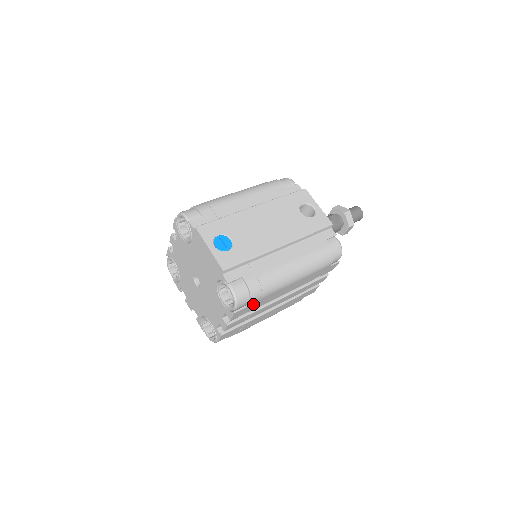
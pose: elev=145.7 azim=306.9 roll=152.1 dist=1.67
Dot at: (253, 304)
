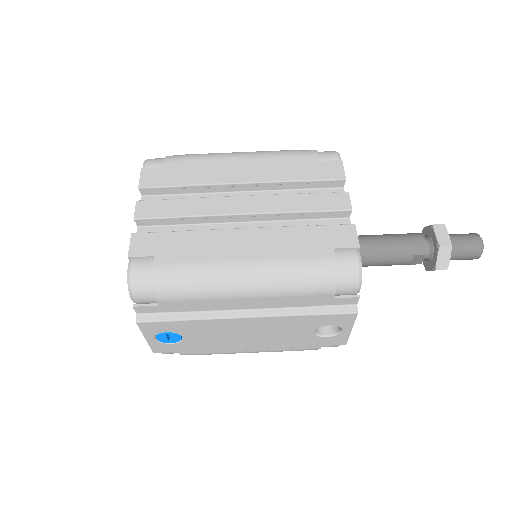
Dot at: occluded
